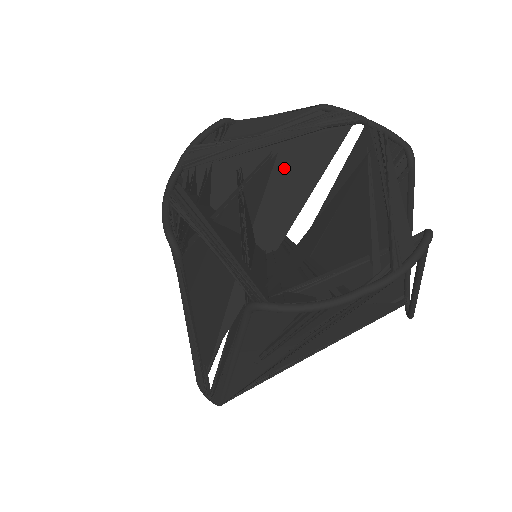
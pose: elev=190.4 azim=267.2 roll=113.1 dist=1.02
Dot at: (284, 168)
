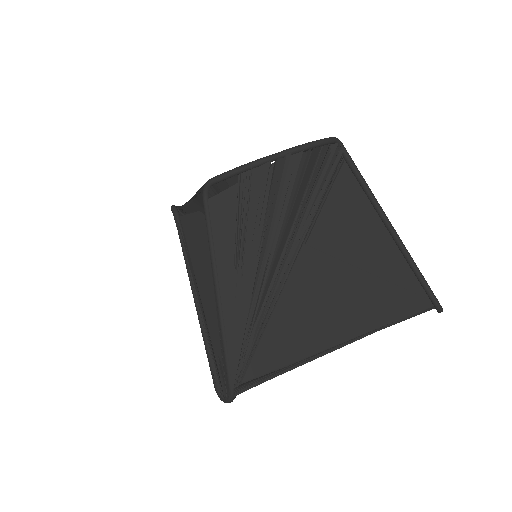
Dot at: occluded
